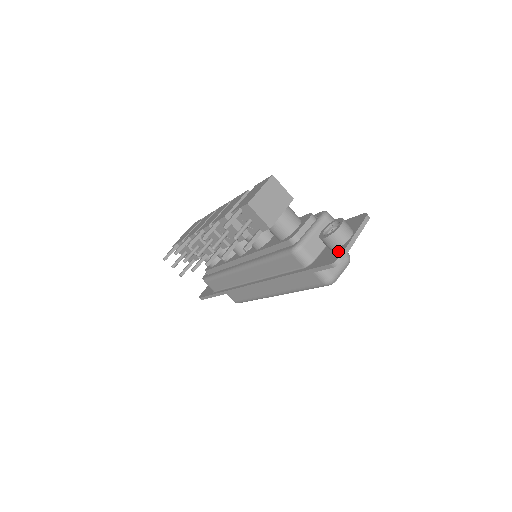
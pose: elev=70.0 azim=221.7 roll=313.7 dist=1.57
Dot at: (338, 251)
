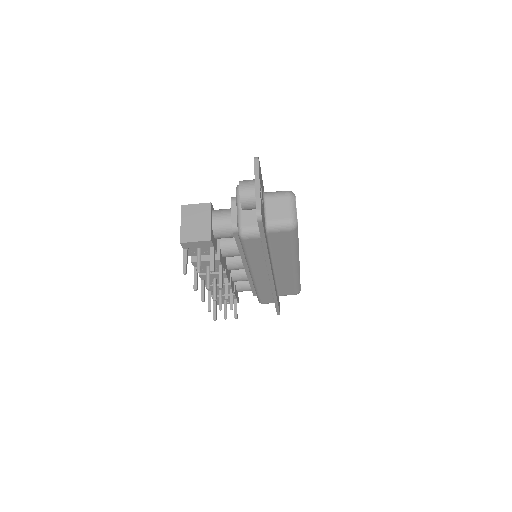
Dot at: occluded
